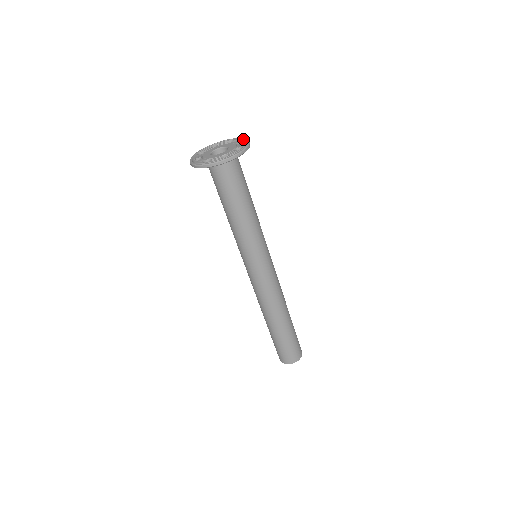
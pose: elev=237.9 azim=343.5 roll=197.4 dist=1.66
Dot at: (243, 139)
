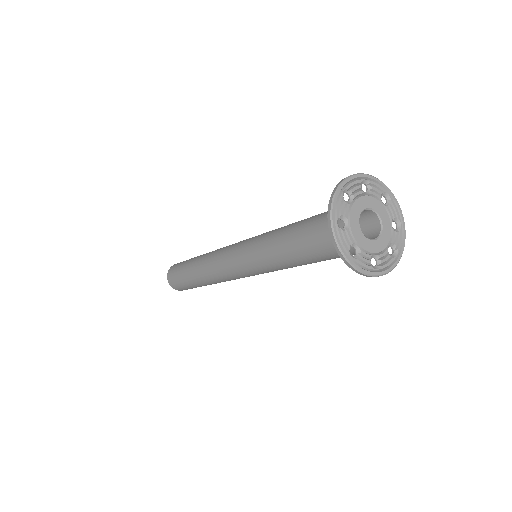
Dot at: (402, 248)
